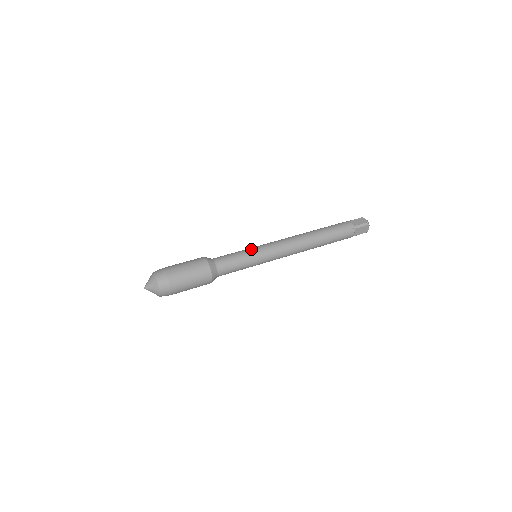
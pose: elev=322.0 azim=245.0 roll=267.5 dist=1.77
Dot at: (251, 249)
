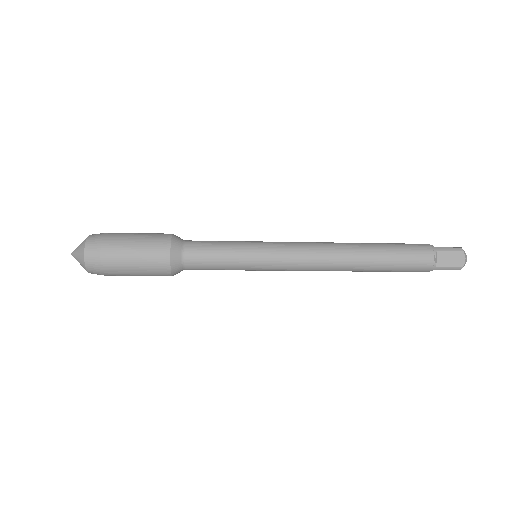
Dot at: (248, 241)
